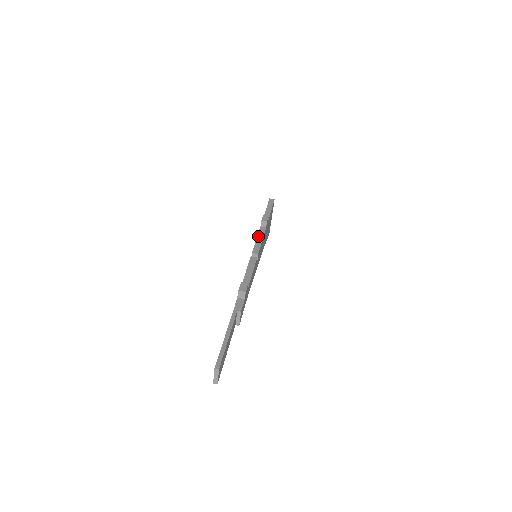
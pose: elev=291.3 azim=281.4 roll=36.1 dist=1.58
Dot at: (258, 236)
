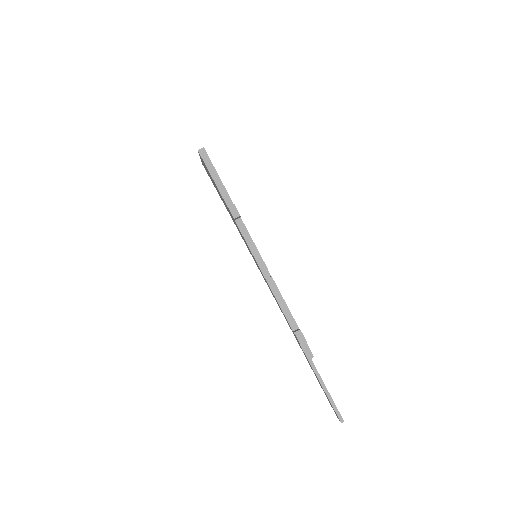
Dot at: (246, 240)
